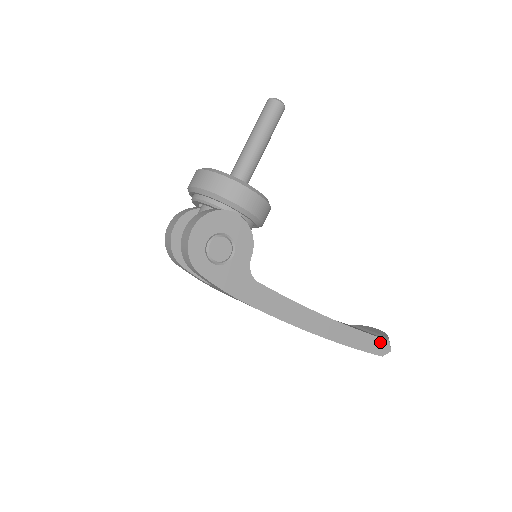
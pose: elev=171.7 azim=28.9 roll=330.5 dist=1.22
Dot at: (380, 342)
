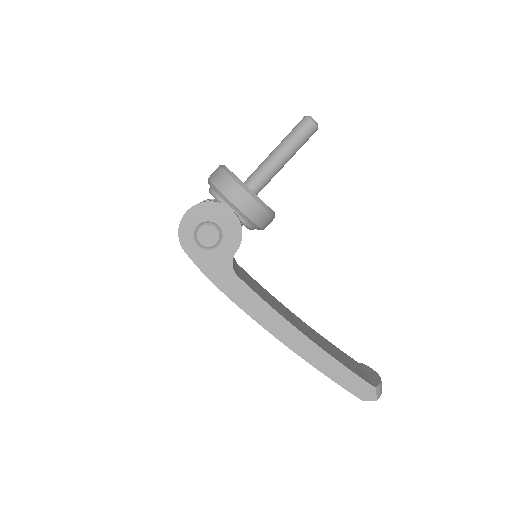
Dot at: (364, 385)
